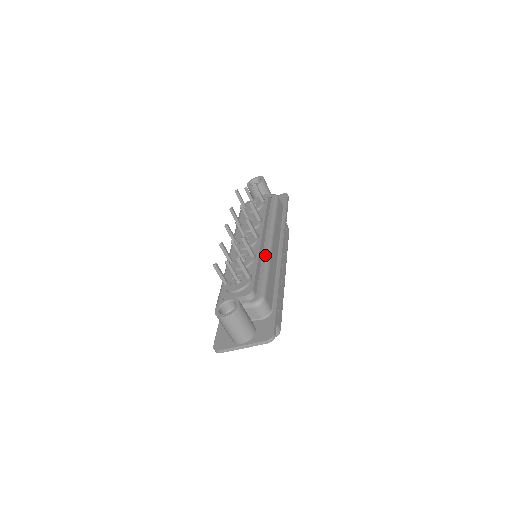
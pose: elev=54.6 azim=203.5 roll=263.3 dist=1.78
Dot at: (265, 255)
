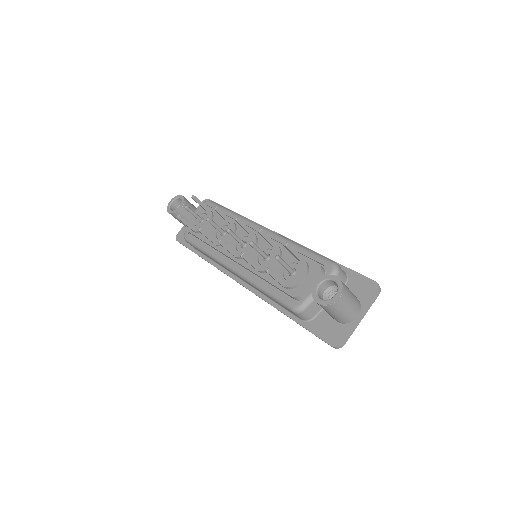
Dot at: (279, 239)
